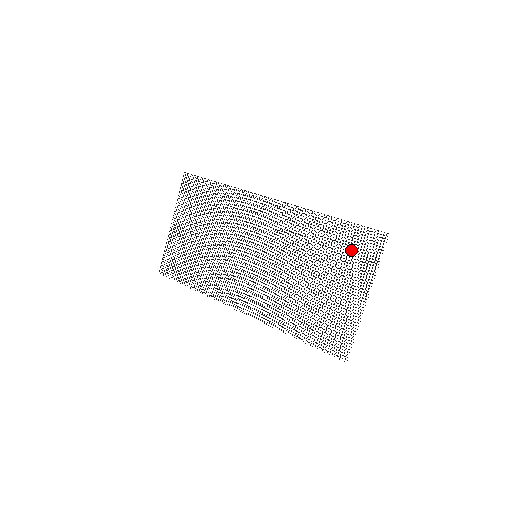
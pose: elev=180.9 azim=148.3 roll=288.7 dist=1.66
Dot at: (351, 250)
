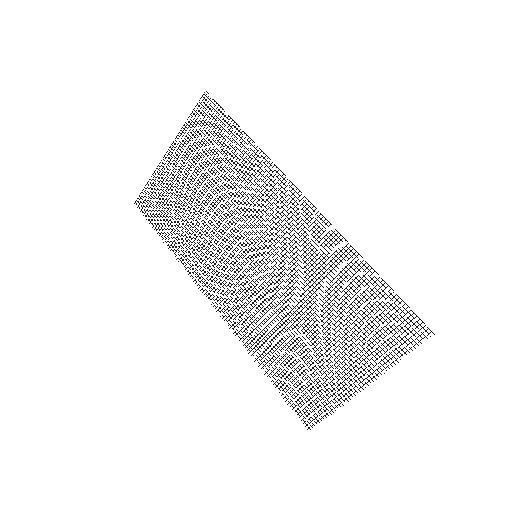
Dot at: occluded
